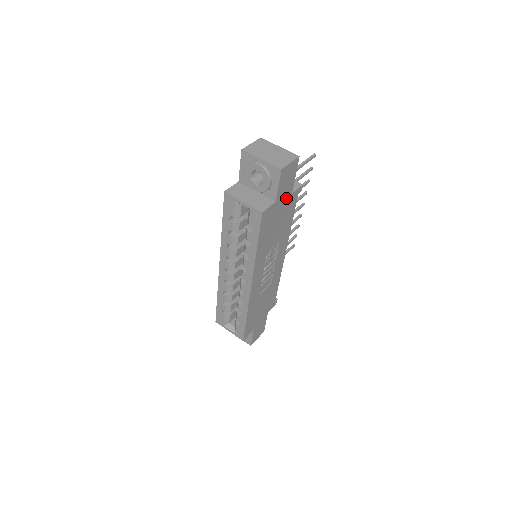
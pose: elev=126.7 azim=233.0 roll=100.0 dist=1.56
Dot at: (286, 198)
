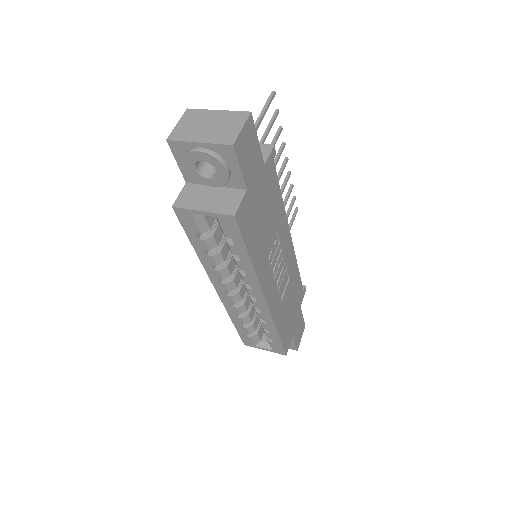
Dot at: (259, 176)
